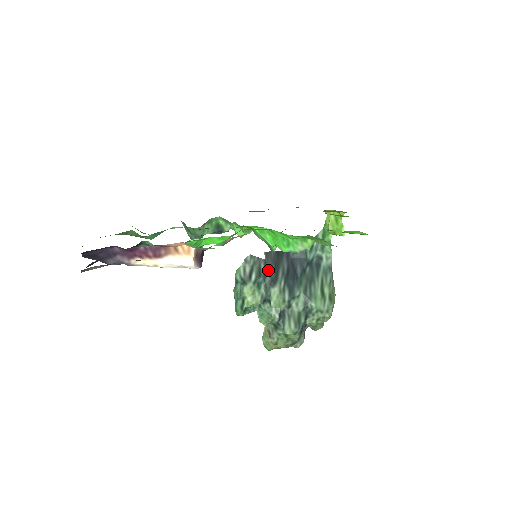
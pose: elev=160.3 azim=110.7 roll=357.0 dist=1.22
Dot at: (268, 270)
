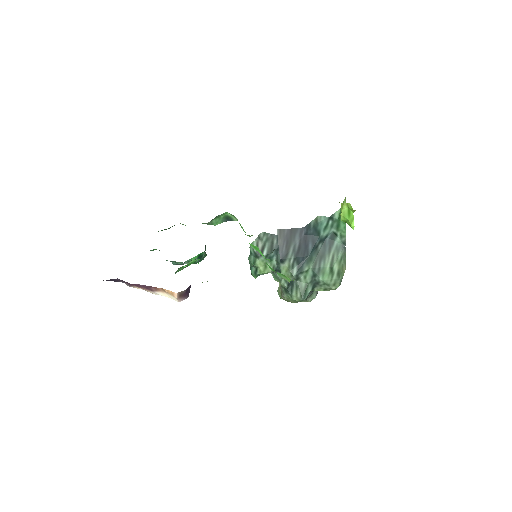
Dot at: (279, 248)
